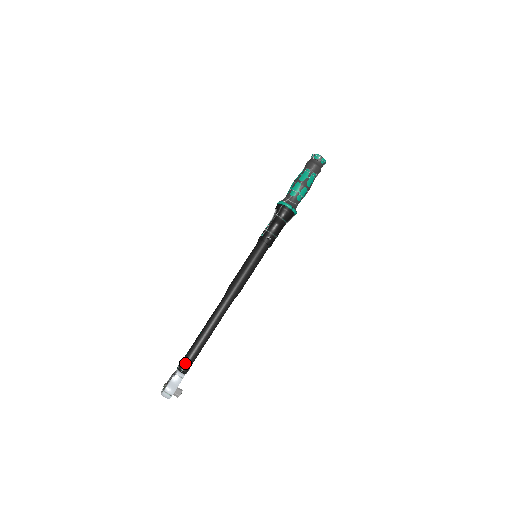
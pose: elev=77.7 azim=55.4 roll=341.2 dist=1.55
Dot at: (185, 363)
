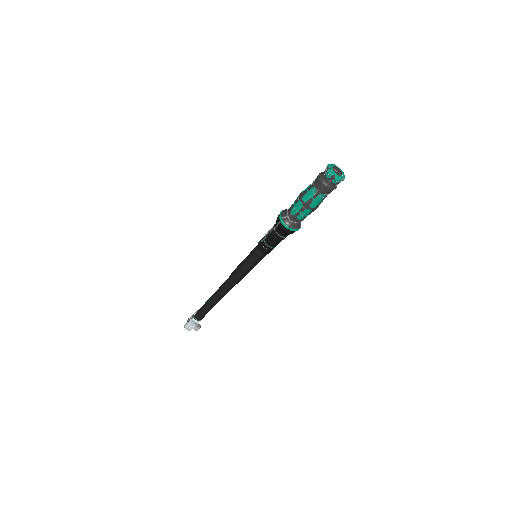
Dot at: (198, 315)
